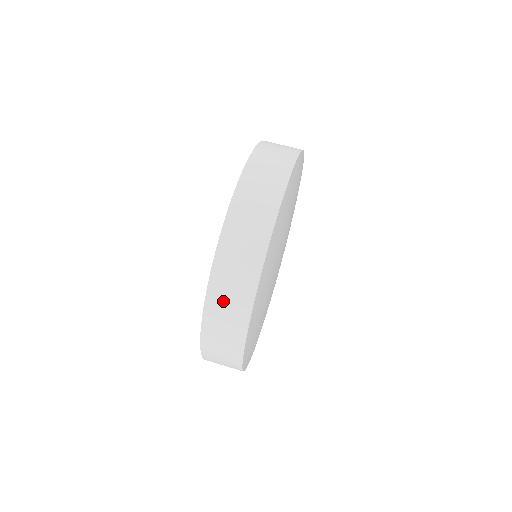
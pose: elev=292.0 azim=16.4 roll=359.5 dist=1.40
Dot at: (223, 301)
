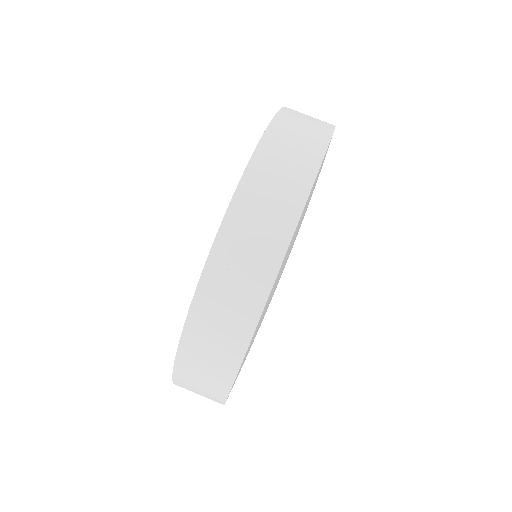
Dot at: (264, 190)
